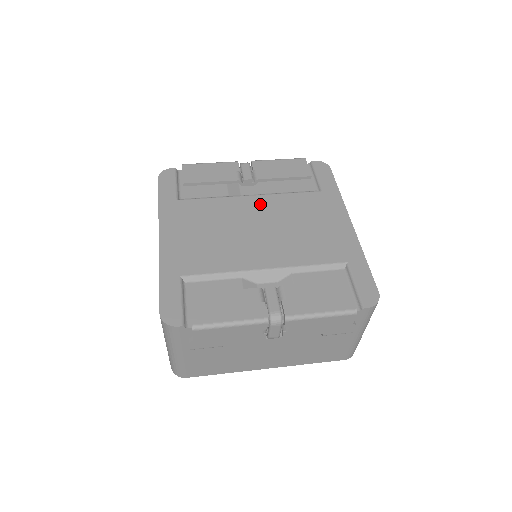
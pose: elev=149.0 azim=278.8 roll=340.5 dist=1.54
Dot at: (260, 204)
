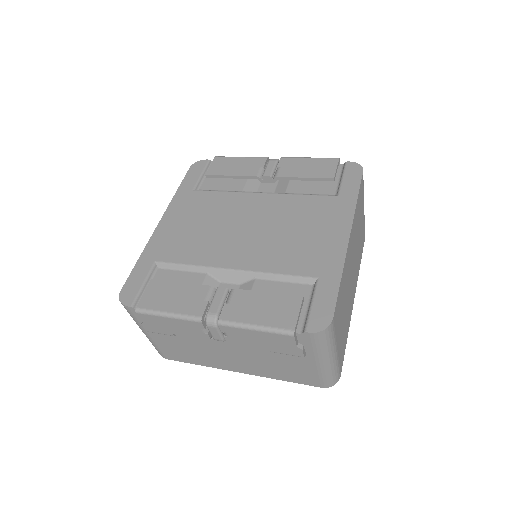
Dot at: (264, 203)
